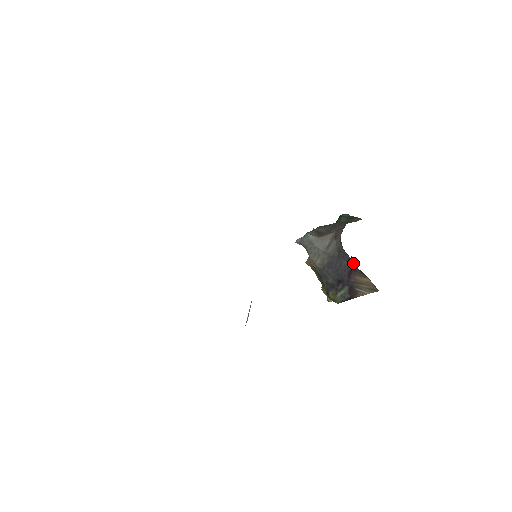
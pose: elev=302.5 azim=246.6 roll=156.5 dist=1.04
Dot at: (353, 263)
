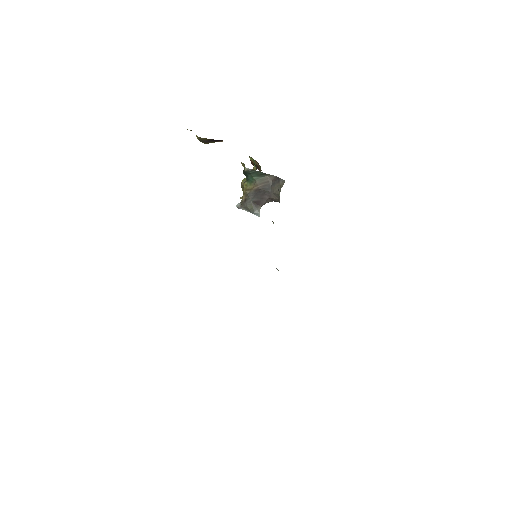
Dot at: occluded
